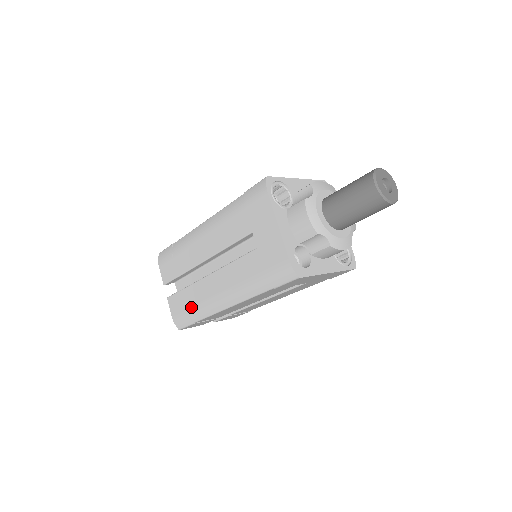
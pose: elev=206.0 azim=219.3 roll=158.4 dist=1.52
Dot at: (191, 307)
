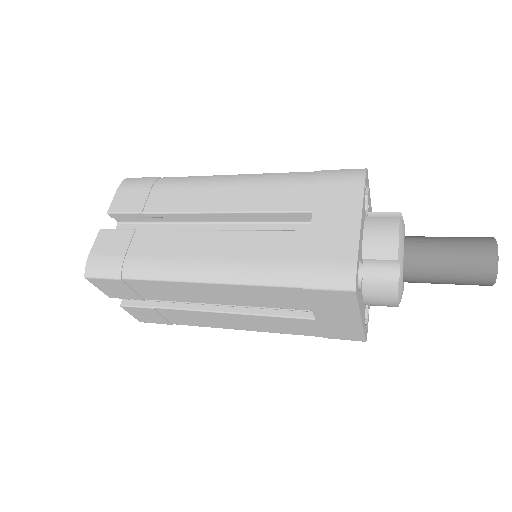
Dot at: (136, 255)
